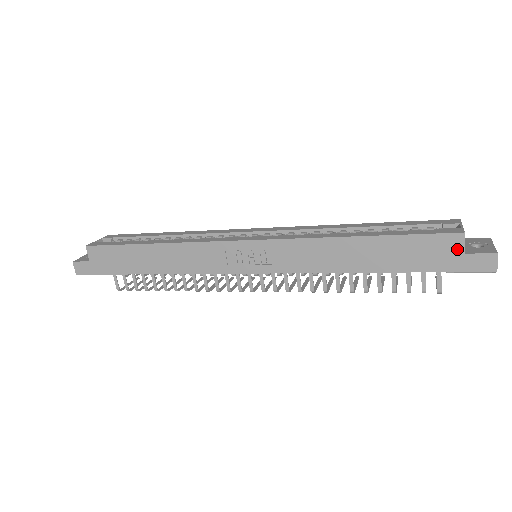
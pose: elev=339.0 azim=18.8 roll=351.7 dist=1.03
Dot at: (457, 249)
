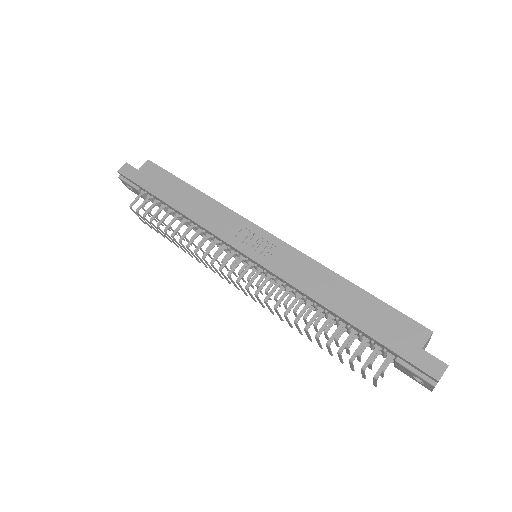
Dot at: (419, 341)
